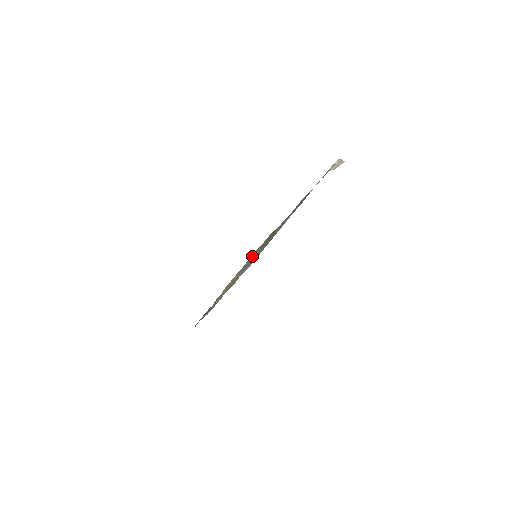
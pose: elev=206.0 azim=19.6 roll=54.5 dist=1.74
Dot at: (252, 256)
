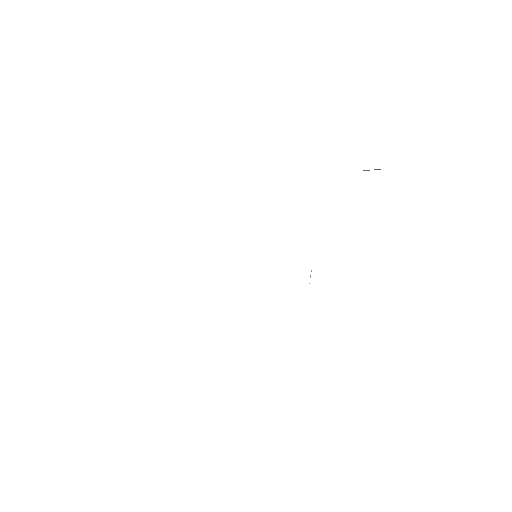
Dot at: occluded
